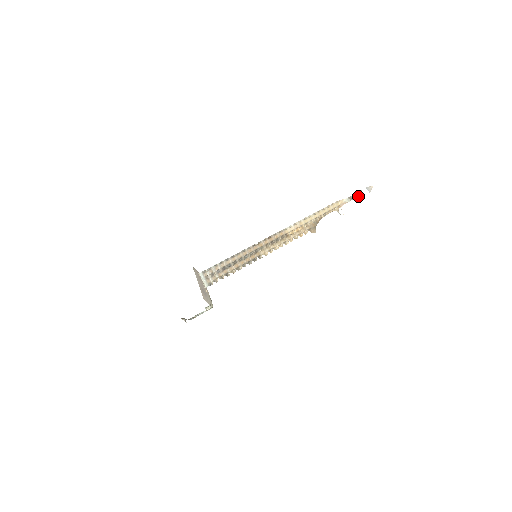
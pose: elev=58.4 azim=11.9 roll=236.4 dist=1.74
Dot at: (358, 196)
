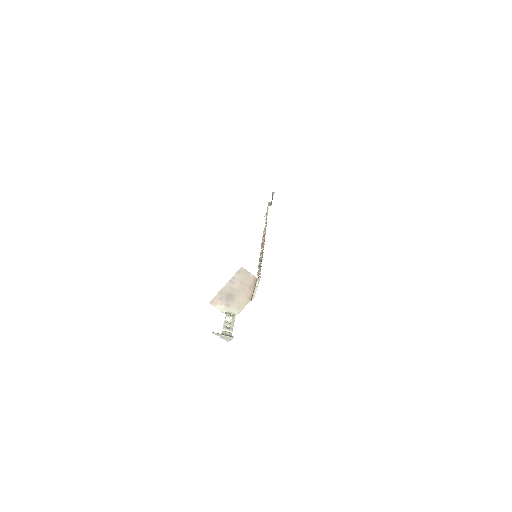
Dot at: occluded
